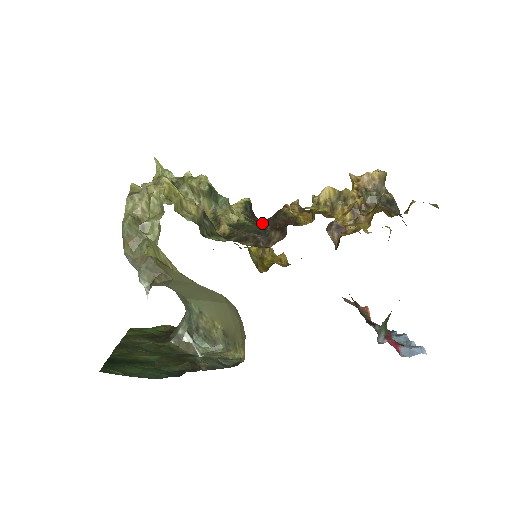
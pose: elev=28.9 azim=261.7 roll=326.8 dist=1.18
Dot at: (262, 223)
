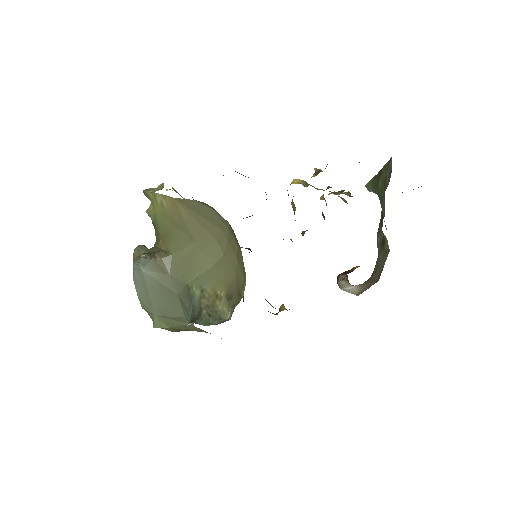
Dot at: occluded
